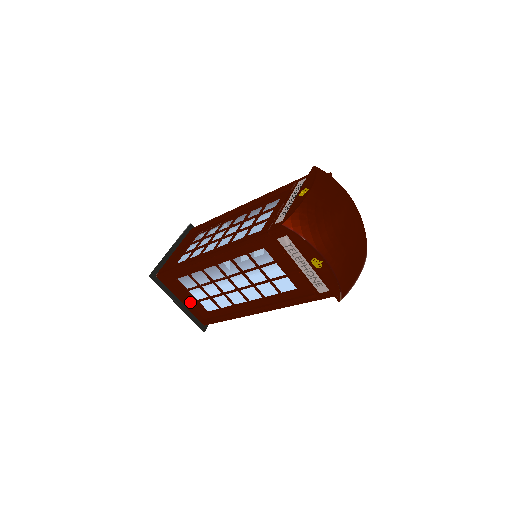
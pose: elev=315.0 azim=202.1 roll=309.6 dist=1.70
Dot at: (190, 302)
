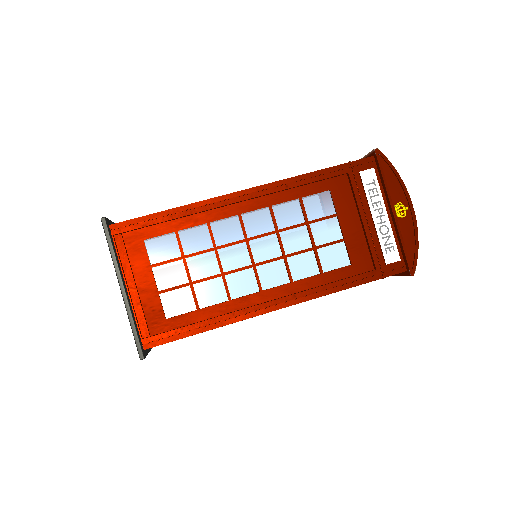
Dot at: (141, 294)
